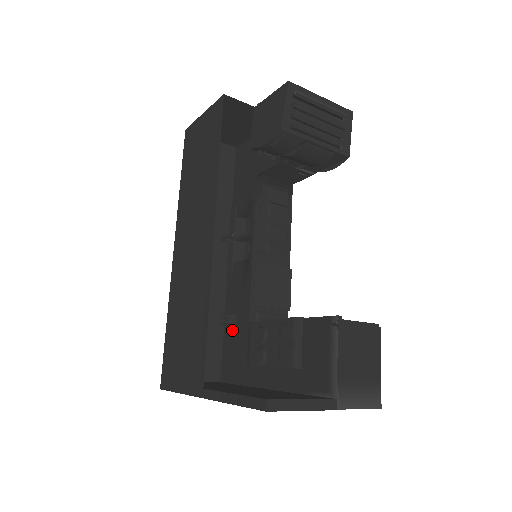
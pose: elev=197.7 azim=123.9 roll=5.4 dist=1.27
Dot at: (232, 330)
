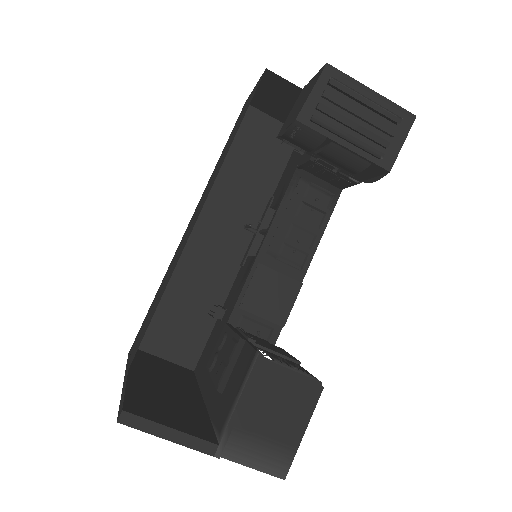
Dot at: (218, 324)
